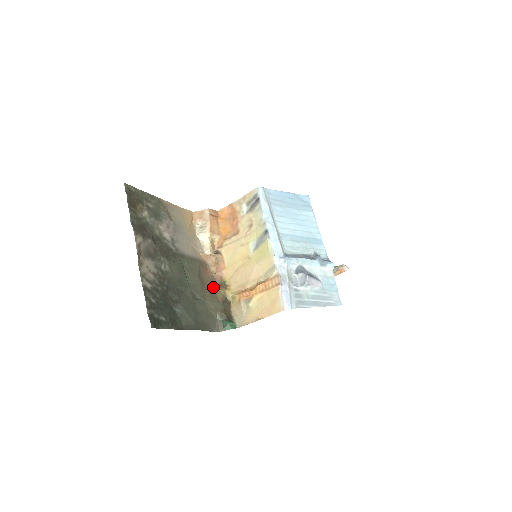
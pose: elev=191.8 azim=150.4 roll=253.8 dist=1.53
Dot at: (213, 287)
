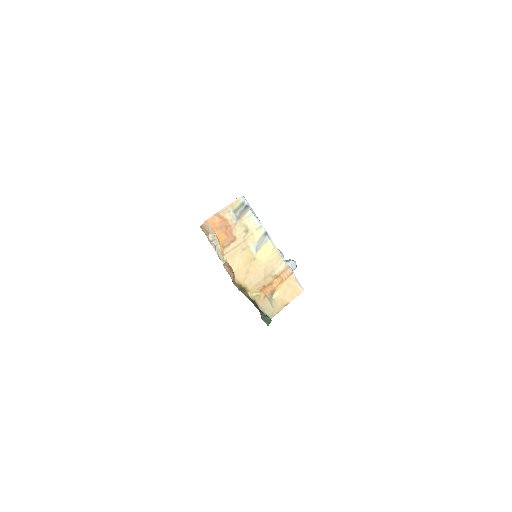
Dot at: occluded
